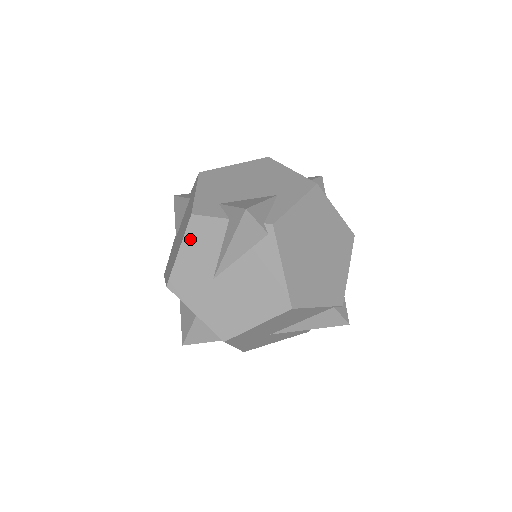
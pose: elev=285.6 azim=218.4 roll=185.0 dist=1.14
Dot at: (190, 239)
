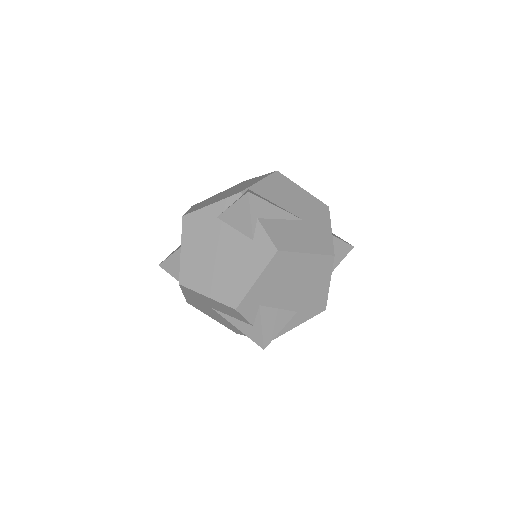
Dot at: (220, 305)
